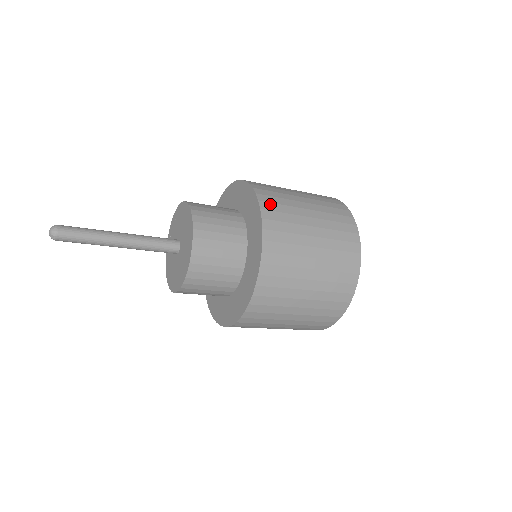
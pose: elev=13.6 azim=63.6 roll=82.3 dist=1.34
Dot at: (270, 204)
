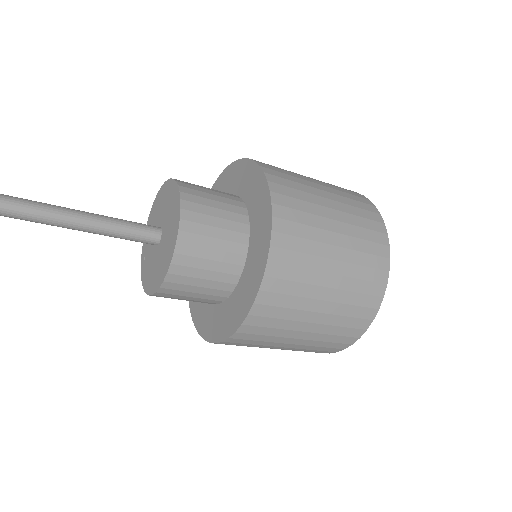
Dot at: occluded
